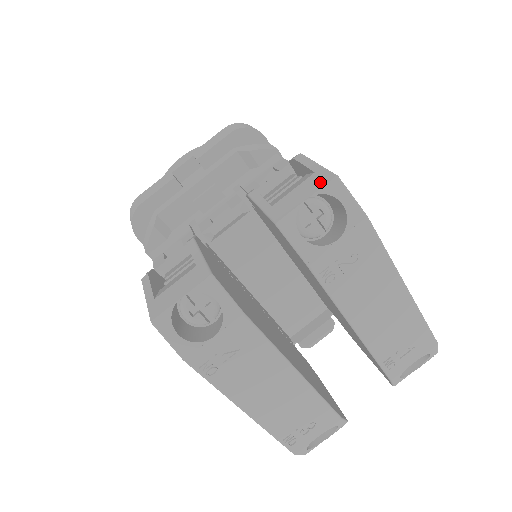
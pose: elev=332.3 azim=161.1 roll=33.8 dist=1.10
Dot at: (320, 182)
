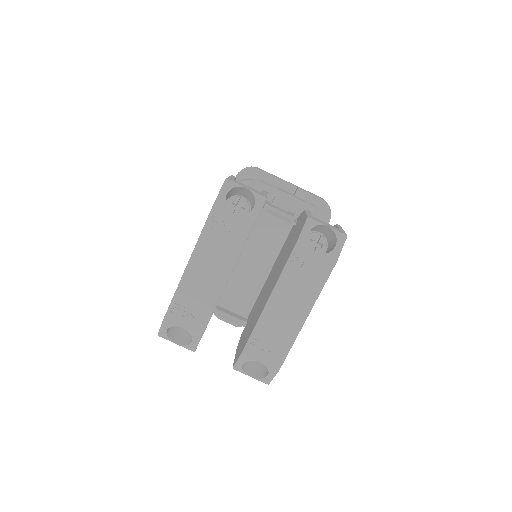
Dot at: (339, 230)
